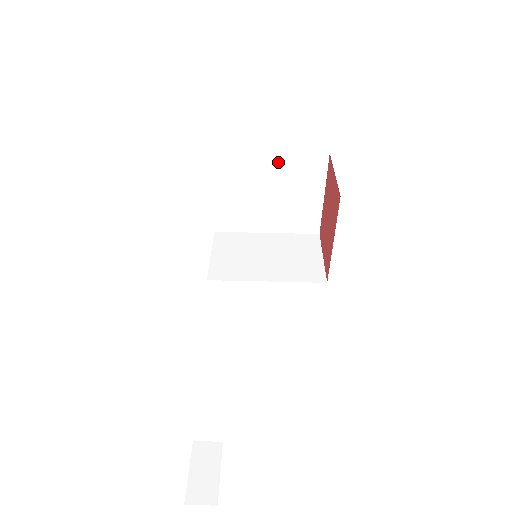
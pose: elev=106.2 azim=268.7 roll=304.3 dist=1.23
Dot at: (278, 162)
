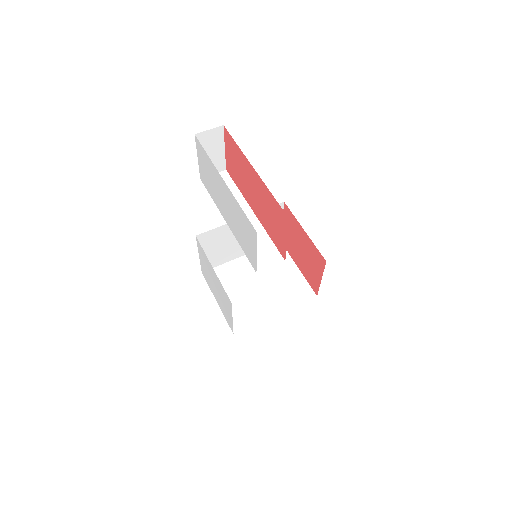
Dot at: occluded
